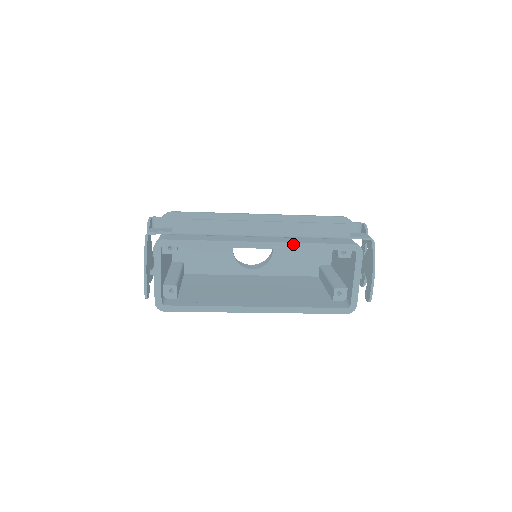
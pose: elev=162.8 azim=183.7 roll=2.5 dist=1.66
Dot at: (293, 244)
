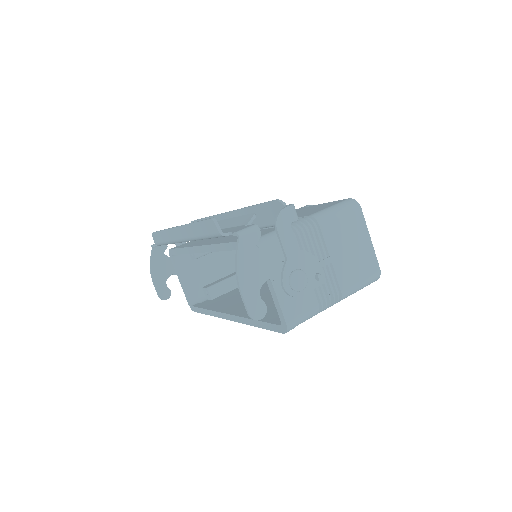
Dot at: (217, 245)
